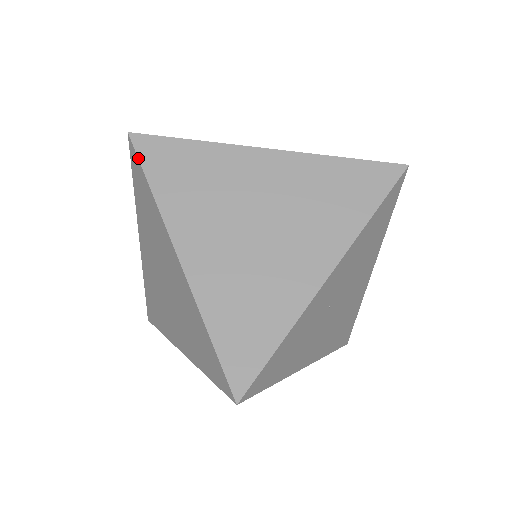
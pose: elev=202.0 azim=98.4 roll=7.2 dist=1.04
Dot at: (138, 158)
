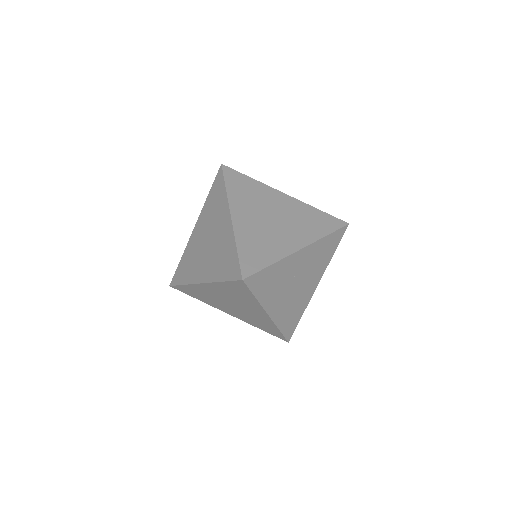
Dot at: (223, 174)
